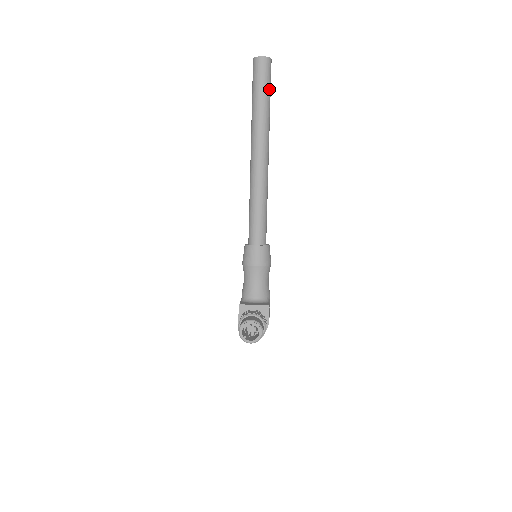
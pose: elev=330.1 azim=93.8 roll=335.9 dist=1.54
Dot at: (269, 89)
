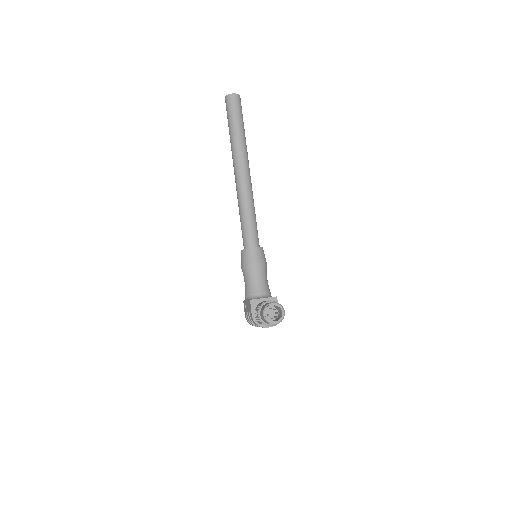
Dot at: (242, 119)
